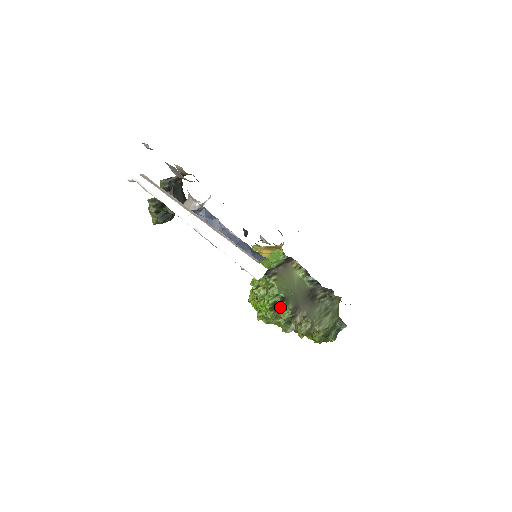
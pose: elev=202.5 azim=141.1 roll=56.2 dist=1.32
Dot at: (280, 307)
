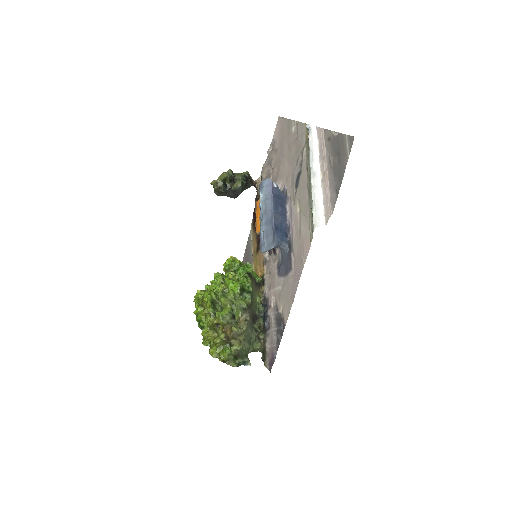
Dot at: (244, 295)
